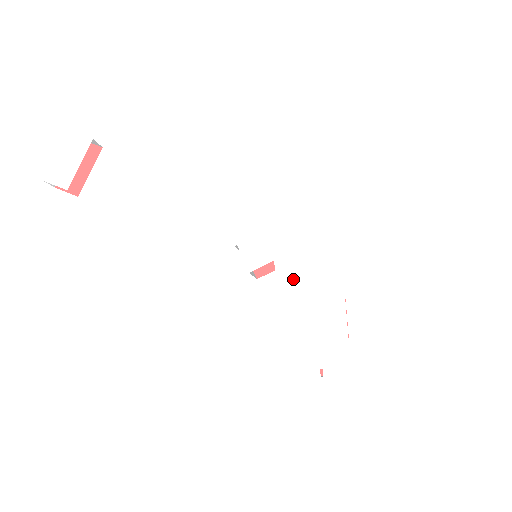
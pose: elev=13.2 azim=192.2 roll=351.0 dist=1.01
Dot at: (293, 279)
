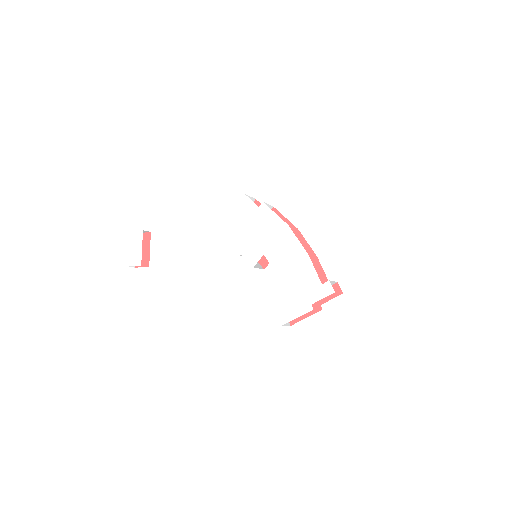
Dot at: (278, 260)
